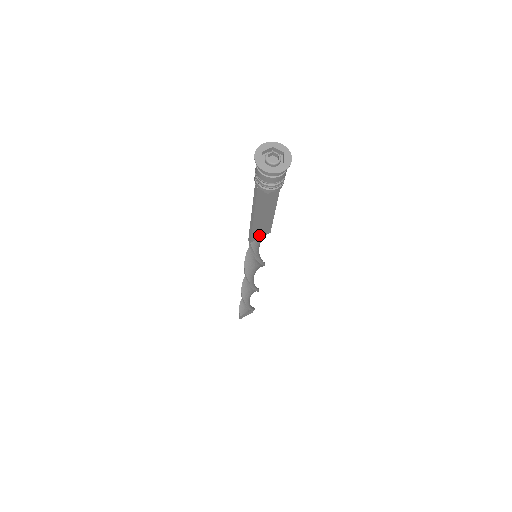
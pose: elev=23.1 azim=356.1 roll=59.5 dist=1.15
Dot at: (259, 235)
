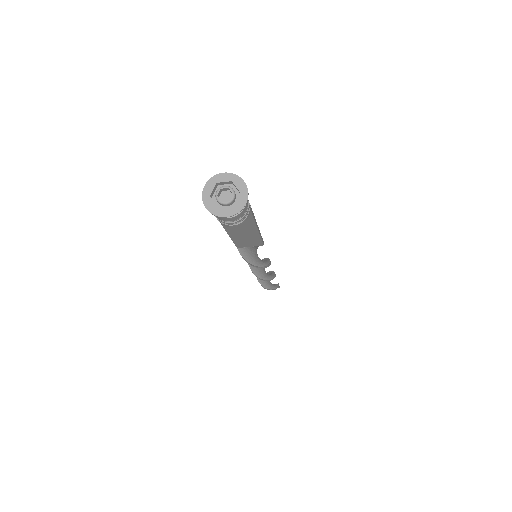
Dot at: (247, 245)
